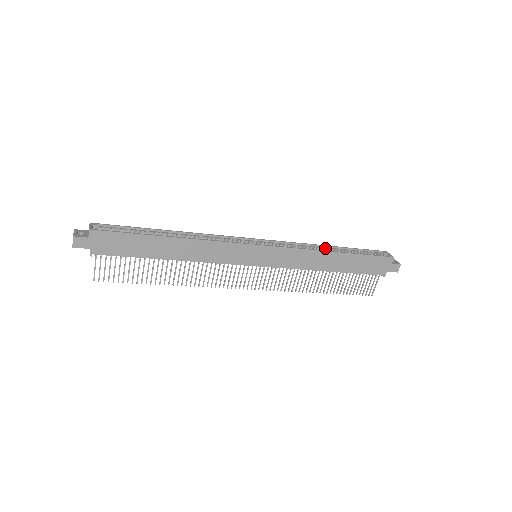
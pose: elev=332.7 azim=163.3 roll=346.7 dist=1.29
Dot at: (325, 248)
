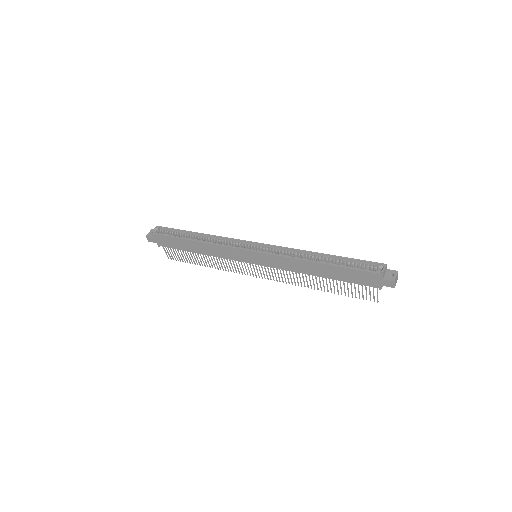
Dot at: (315, 255)
